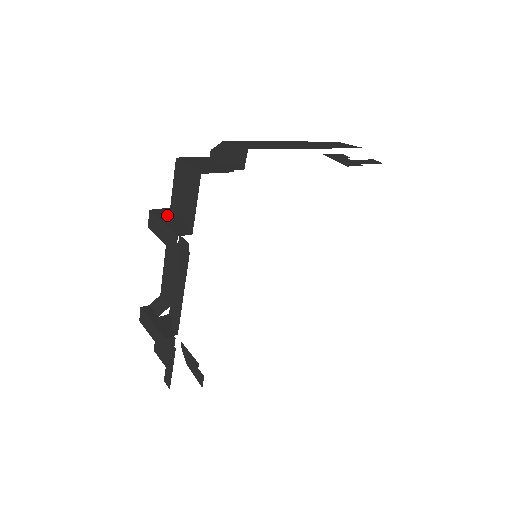
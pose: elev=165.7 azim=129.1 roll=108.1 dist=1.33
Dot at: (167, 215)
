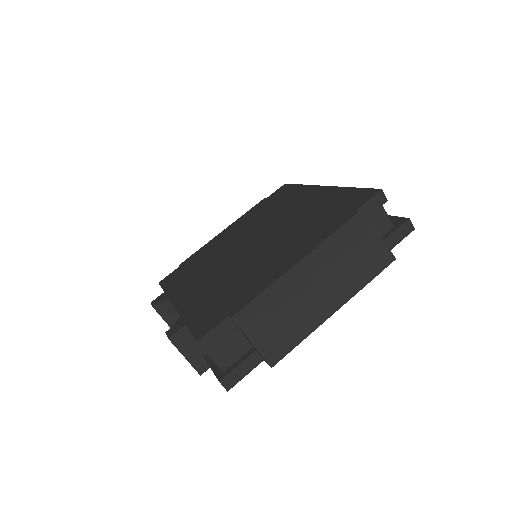
Dot at: (186, 342)
